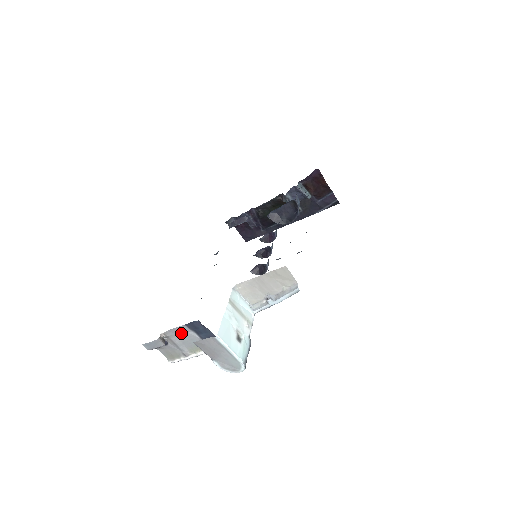
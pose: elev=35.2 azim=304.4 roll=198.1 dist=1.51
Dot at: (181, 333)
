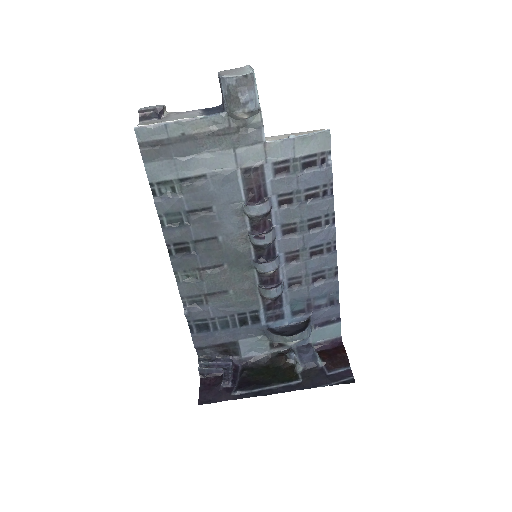
Dot at: (187, 113)
